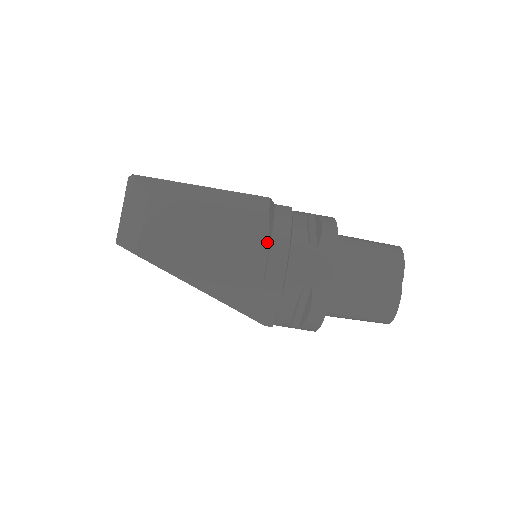
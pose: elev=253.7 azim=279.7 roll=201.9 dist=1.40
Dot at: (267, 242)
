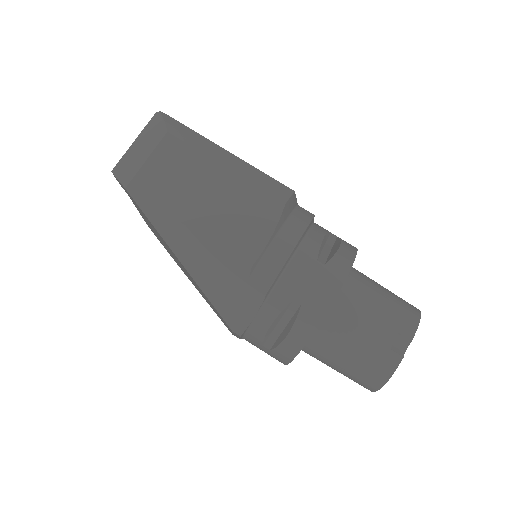
Dot at: (271, 232)
